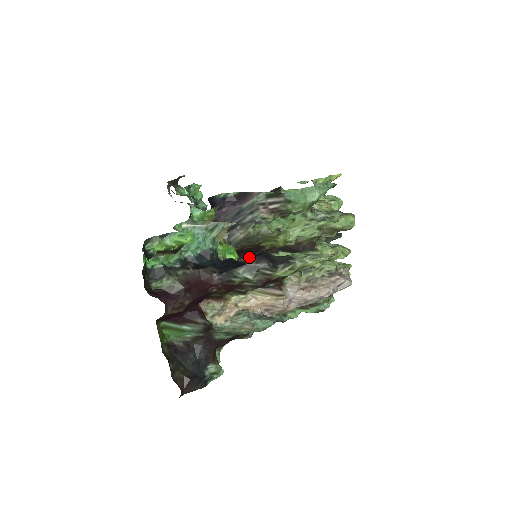
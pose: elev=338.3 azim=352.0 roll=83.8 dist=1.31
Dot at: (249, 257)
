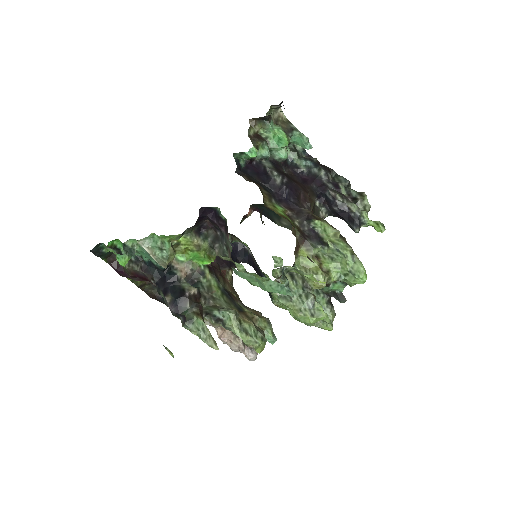
Dot at: (185, 286)
